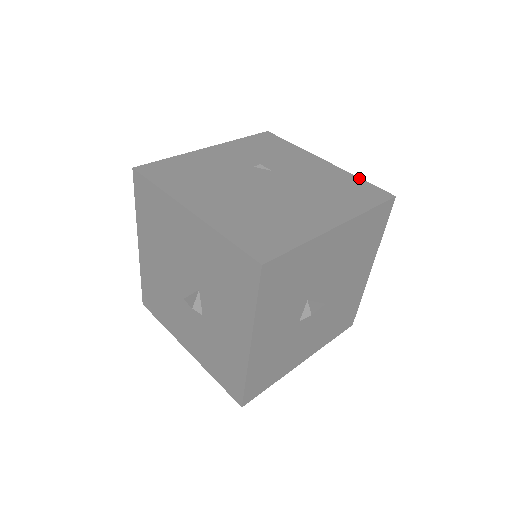
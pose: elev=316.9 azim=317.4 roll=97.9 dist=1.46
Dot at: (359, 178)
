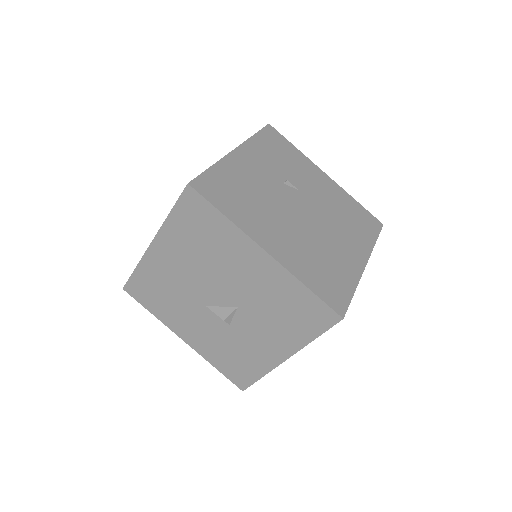
Dot at: (356, 201)
